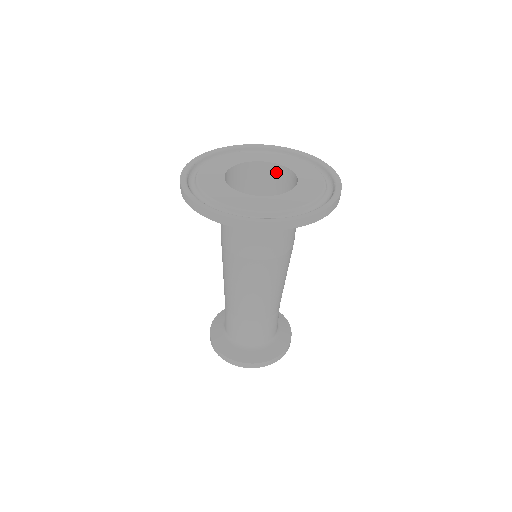
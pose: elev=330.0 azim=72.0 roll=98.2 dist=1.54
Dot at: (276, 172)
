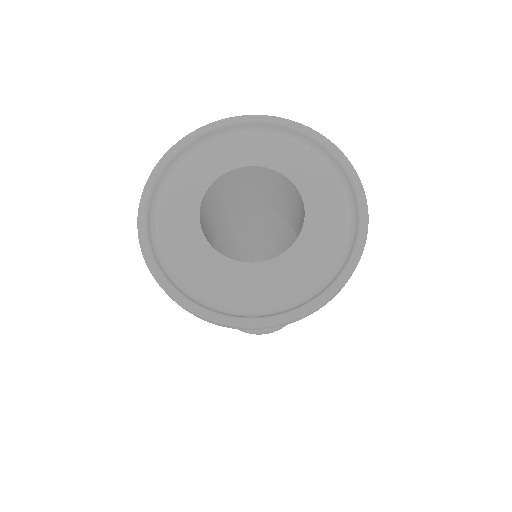
Dot at: (269, 175)
